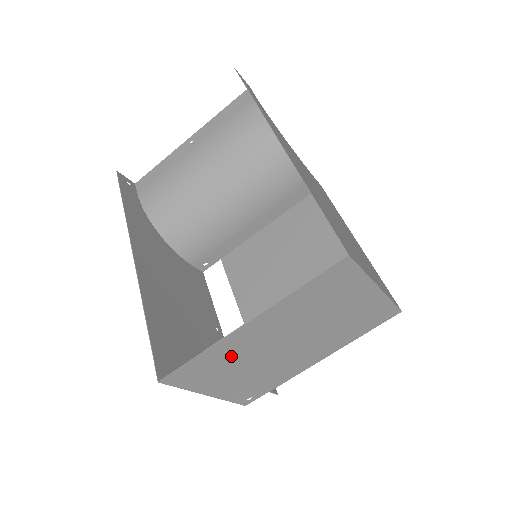
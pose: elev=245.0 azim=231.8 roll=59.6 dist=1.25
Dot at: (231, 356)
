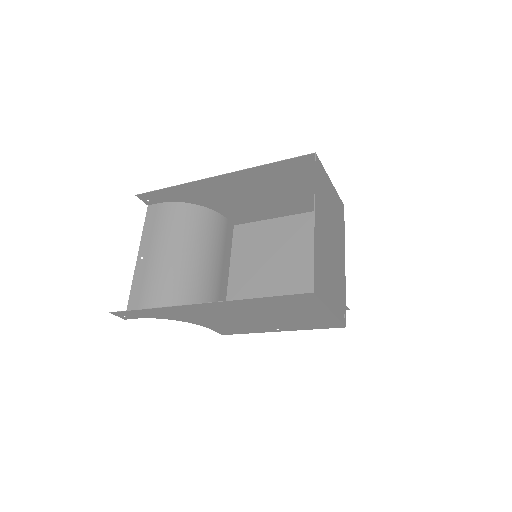
Dot at: (322, 256)
